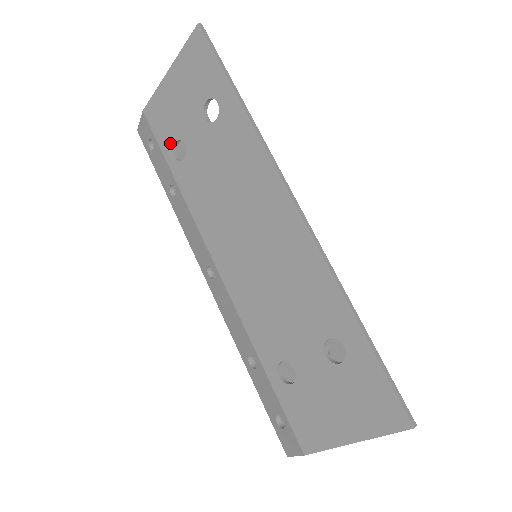
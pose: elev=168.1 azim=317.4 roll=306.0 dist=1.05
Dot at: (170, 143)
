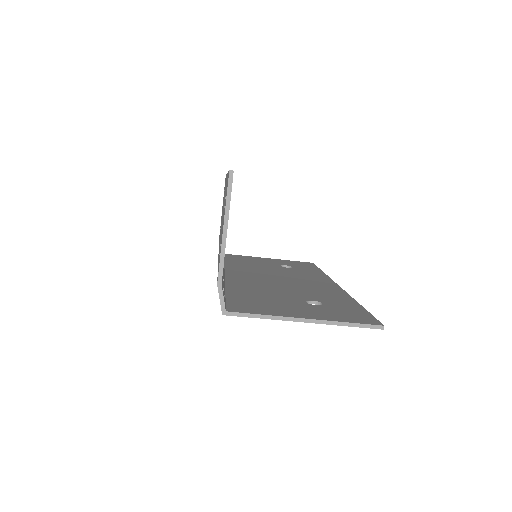
Dot at: occluded
